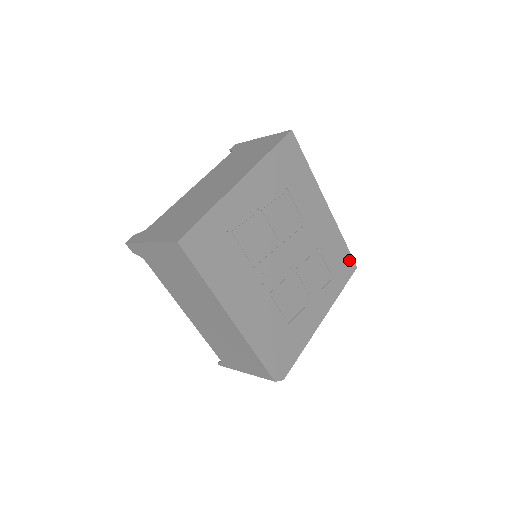
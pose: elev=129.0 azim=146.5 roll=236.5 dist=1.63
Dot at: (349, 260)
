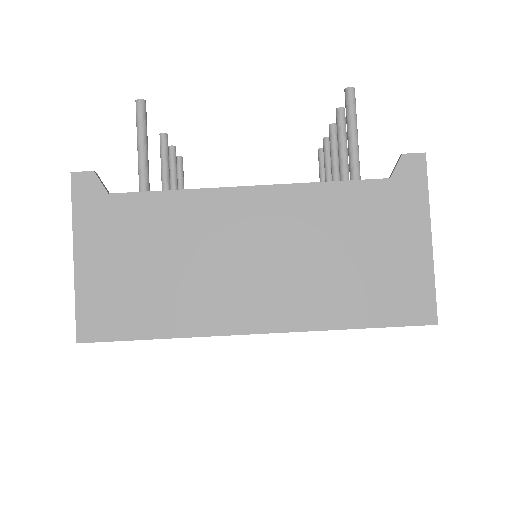
Dot at: occluded
